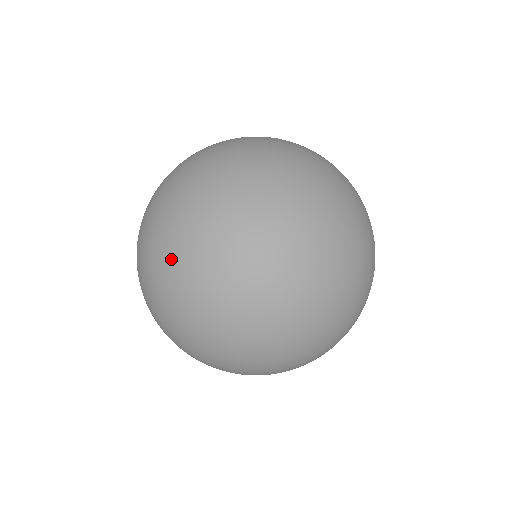
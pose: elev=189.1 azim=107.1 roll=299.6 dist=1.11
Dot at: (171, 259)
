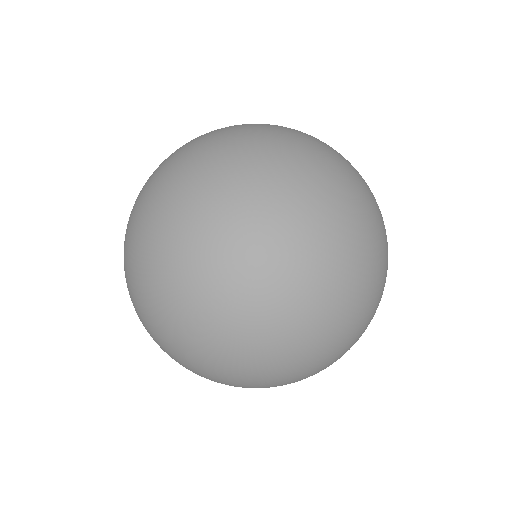
Dot at: (318, 323)
